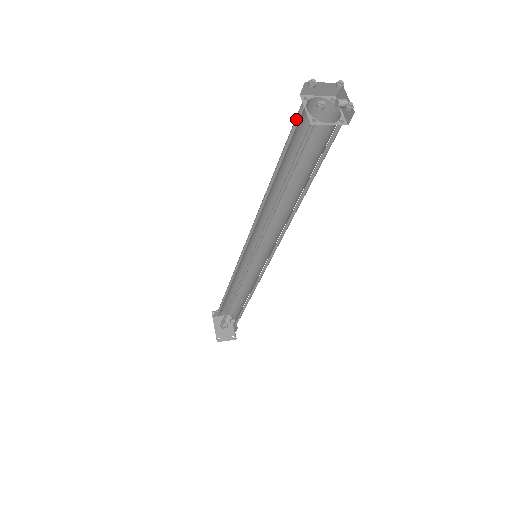
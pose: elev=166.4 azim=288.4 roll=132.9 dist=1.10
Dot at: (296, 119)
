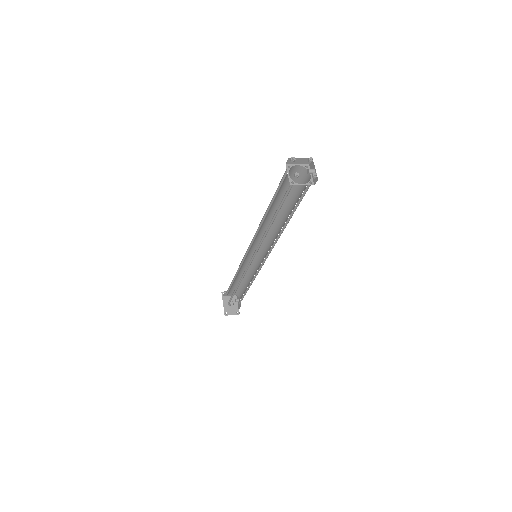
Dot at: (283, 176)
